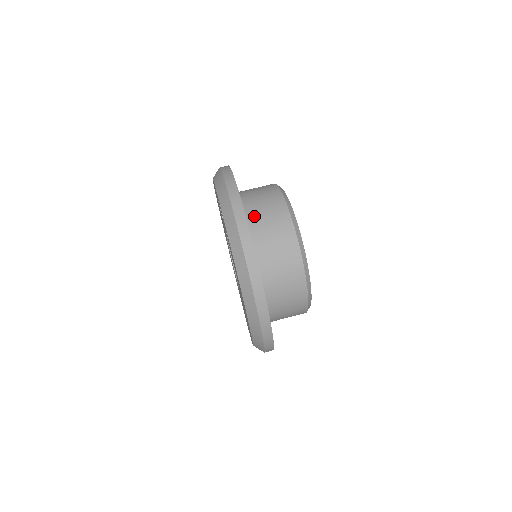
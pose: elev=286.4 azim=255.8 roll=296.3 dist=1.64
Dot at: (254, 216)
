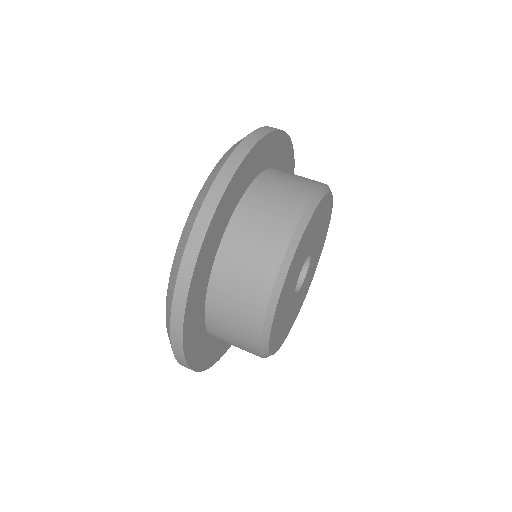
Dot at: occluded
